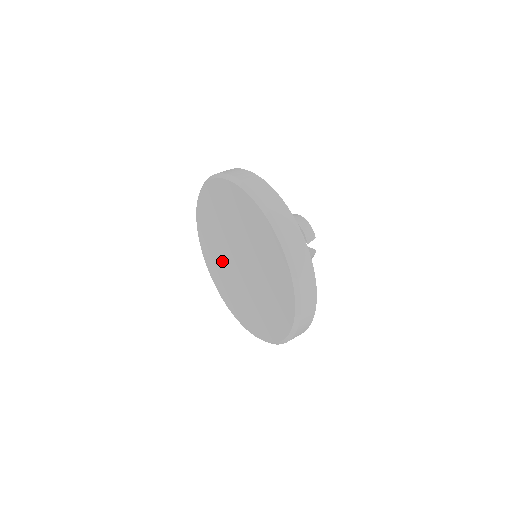
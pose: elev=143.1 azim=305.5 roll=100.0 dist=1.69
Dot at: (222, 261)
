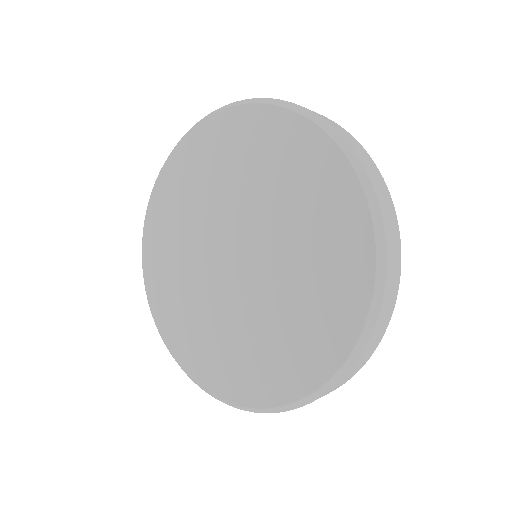
Dot at: (199, 298)
